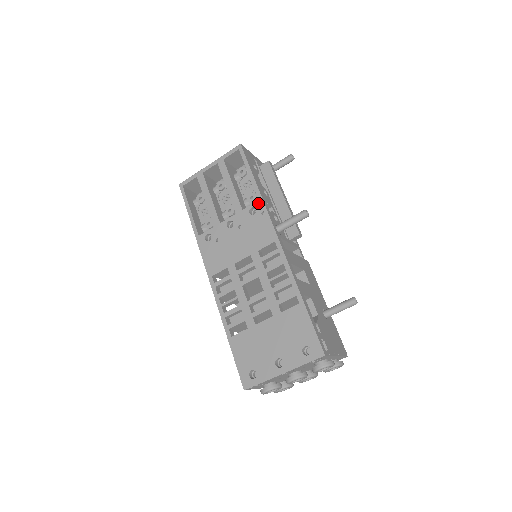
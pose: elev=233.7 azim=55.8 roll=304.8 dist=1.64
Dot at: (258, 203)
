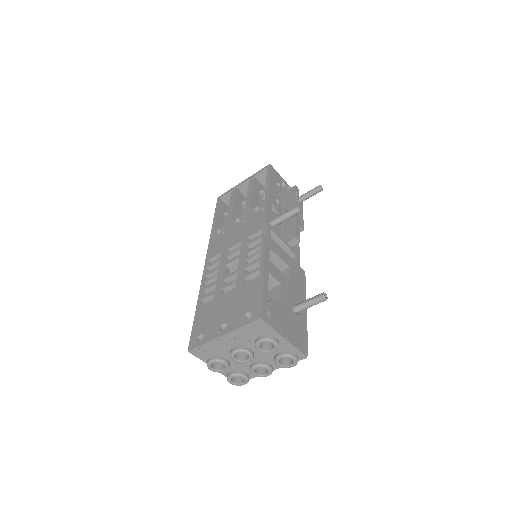
Dot at: (263, 202)
